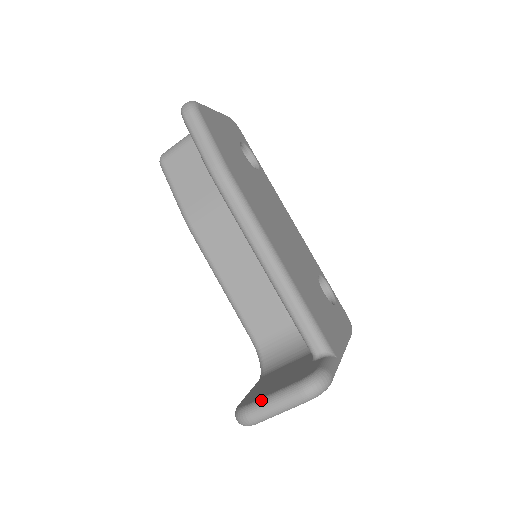
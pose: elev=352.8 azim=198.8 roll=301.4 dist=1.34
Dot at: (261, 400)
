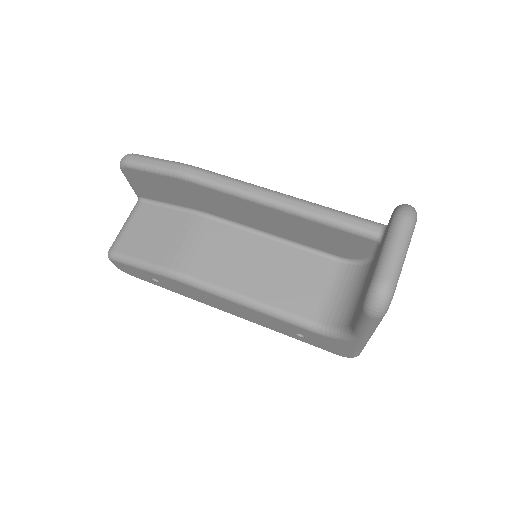
Dot at: (378, 260)
